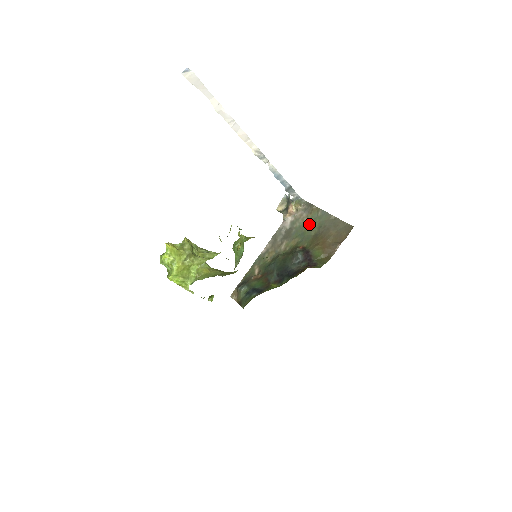
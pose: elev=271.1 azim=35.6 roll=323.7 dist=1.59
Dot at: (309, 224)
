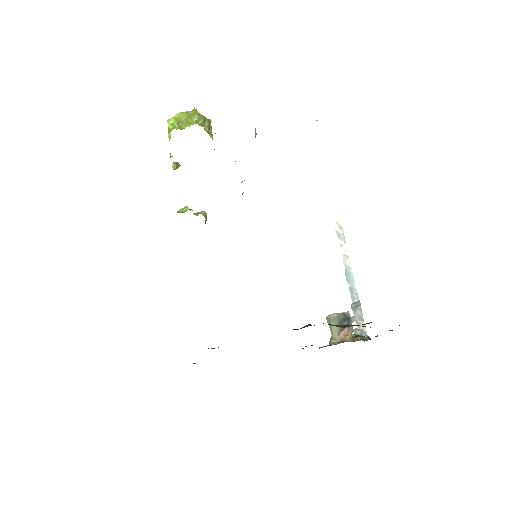
Dot at: occluded
